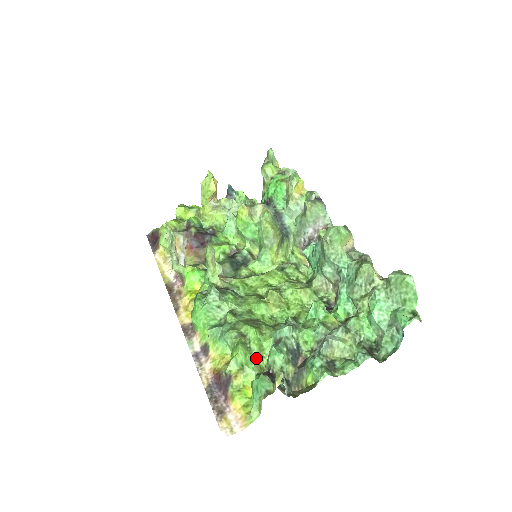
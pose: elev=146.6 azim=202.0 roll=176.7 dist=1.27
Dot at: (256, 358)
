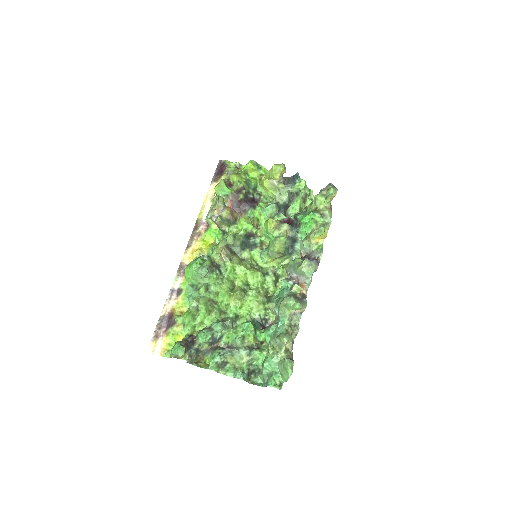
Dot at: (195, 325)
